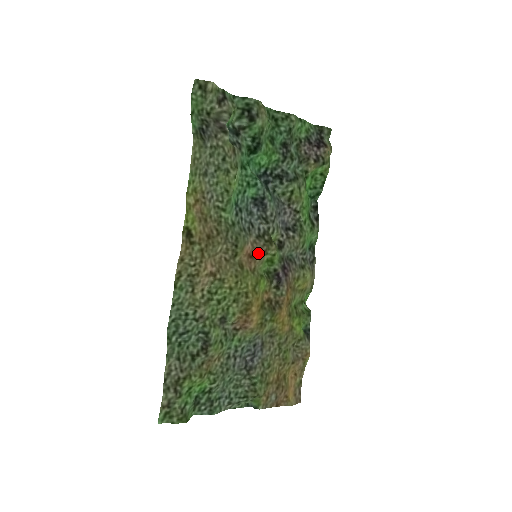
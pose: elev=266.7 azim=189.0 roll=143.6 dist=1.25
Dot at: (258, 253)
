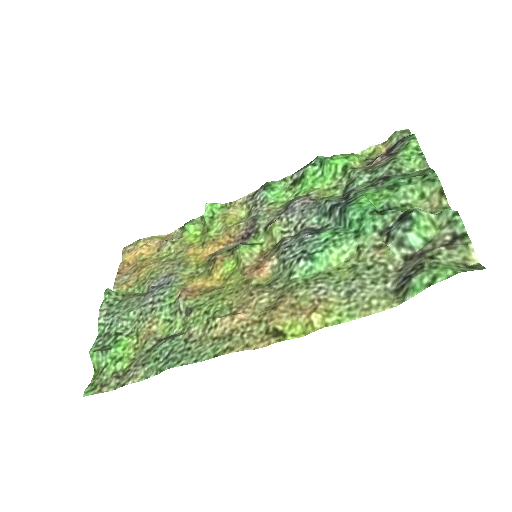
Dot at: (262, 260)
